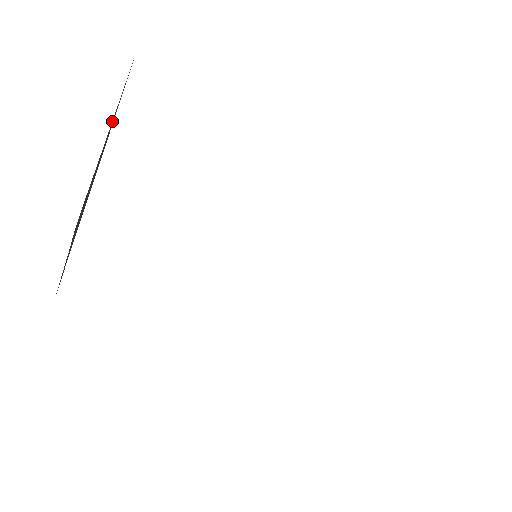
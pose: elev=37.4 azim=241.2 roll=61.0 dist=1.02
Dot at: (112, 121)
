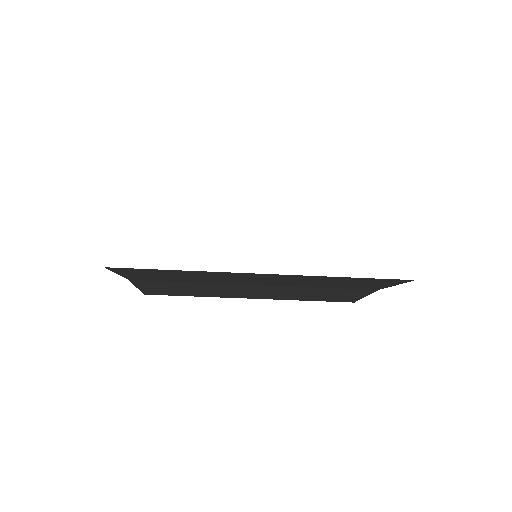
Dot at: occluded
